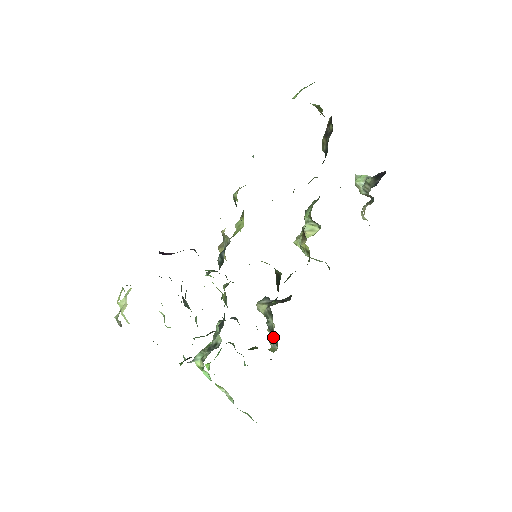
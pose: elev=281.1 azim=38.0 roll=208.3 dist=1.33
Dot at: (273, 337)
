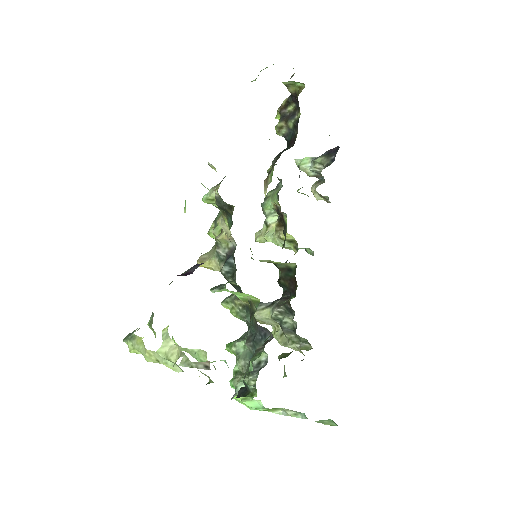
Dot at: (292, 338)
